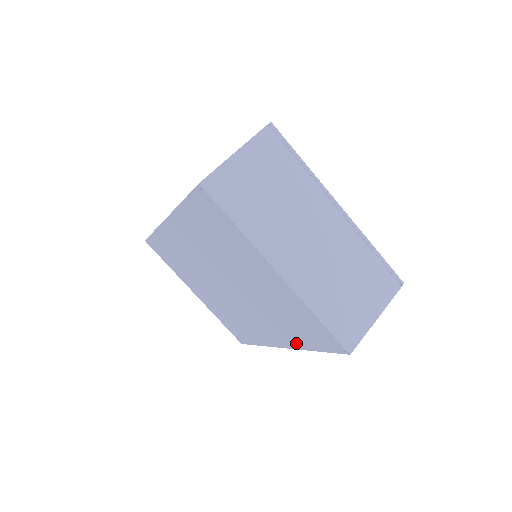
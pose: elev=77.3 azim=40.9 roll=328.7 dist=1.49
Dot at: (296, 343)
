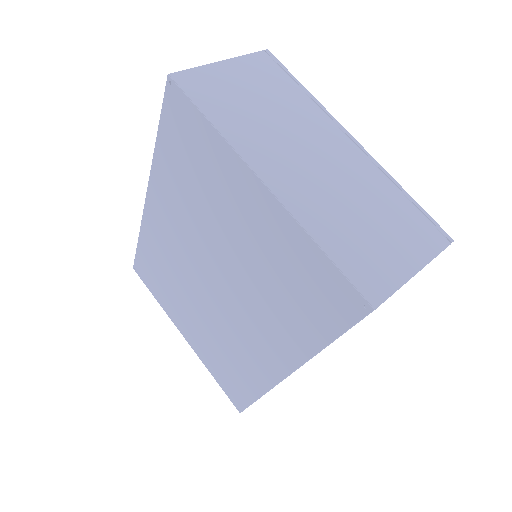
Dot at: (301, 347)
